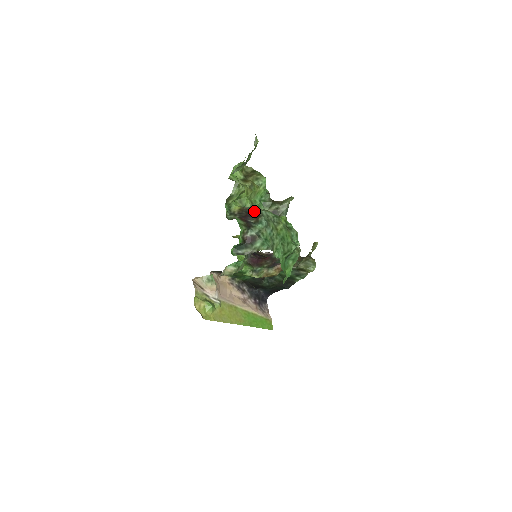
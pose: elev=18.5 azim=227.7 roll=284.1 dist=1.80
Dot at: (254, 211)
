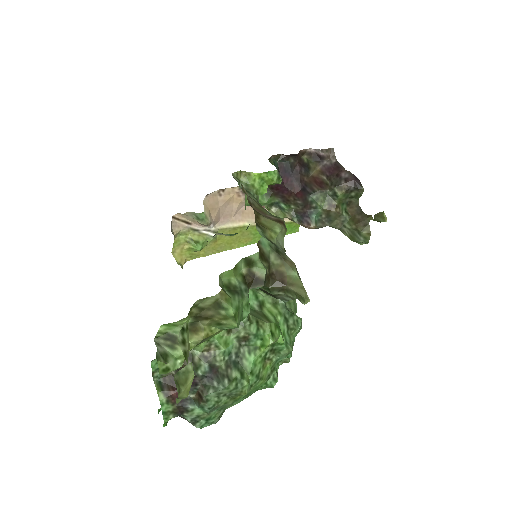
Dot at: (201, 375)
